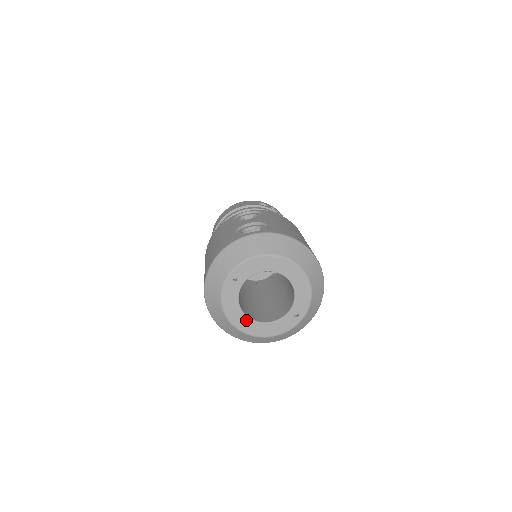
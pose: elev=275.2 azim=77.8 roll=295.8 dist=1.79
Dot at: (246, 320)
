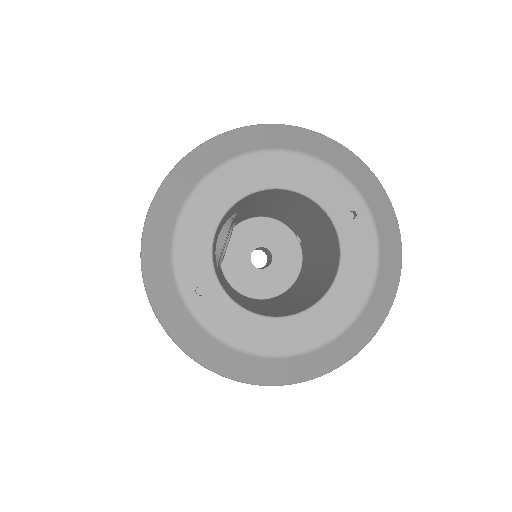
Dot at: (301, 322)
